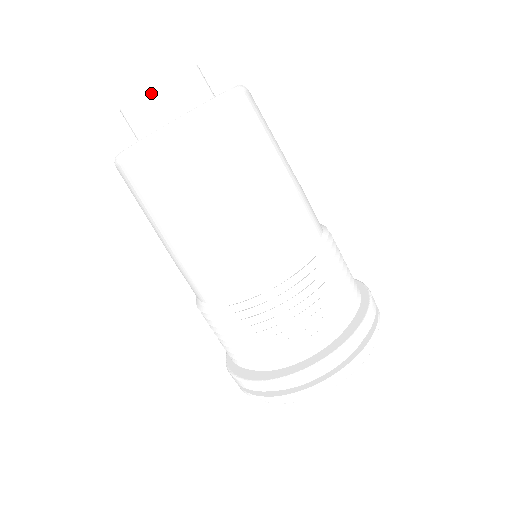
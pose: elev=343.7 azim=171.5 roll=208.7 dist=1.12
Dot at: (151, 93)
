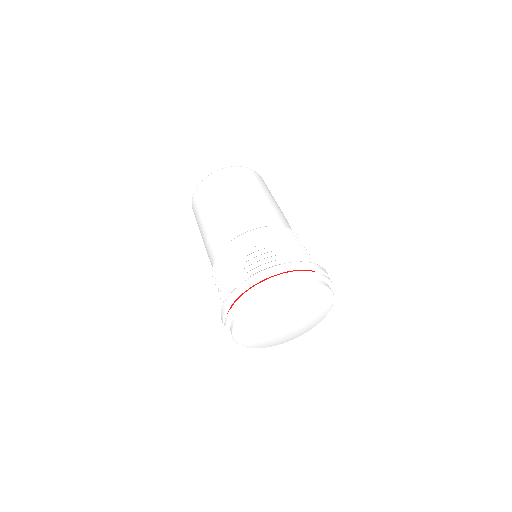
Dot at: occluded
